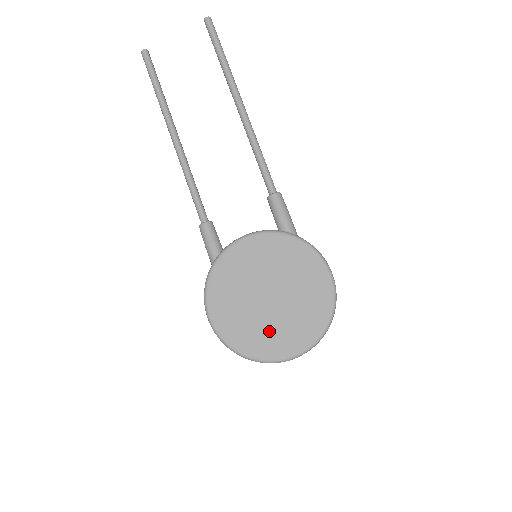
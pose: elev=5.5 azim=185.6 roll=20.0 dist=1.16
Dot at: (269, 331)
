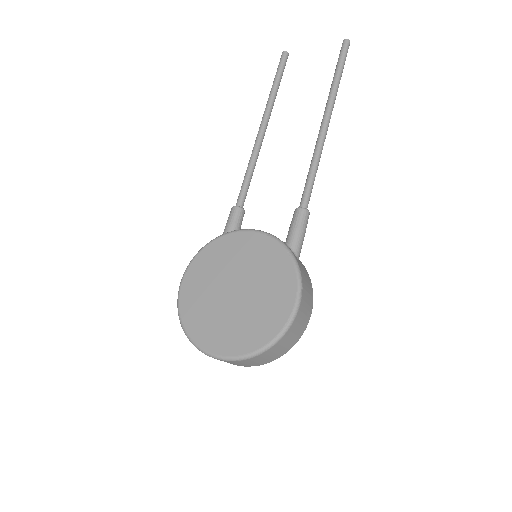
Dot at: (215, 321)
